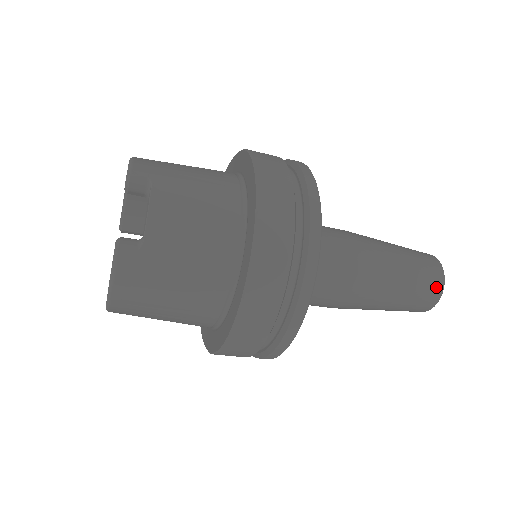
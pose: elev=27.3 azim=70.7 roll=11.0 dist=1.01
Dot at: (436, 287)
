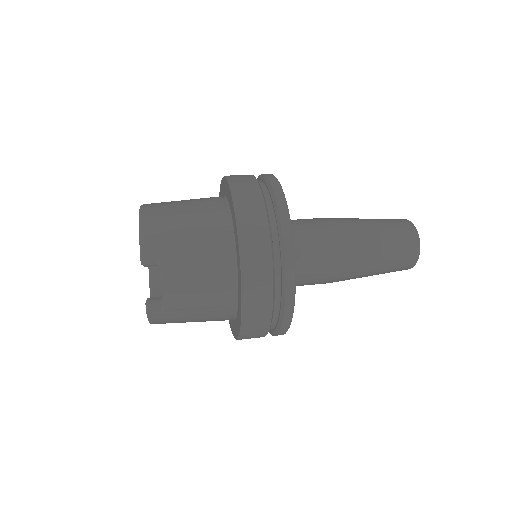
Dot at: (410, 262)
